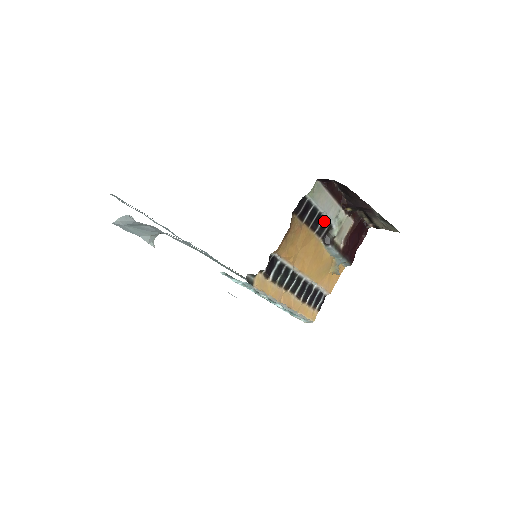
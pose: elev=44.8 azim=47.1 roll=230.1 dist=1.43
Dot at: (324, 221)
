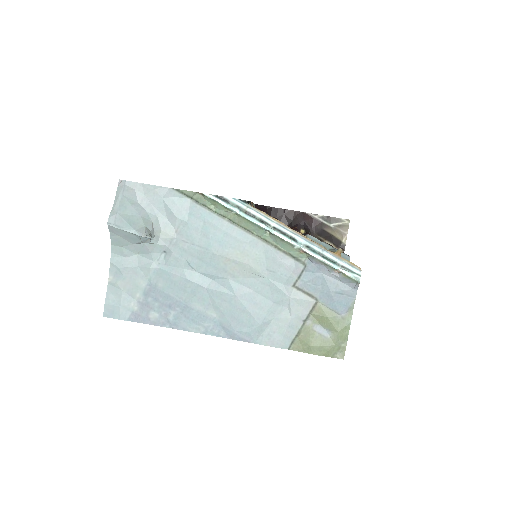
Dot at: occluded
